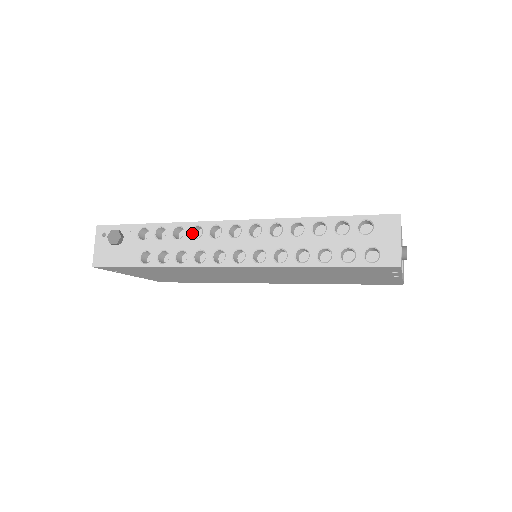
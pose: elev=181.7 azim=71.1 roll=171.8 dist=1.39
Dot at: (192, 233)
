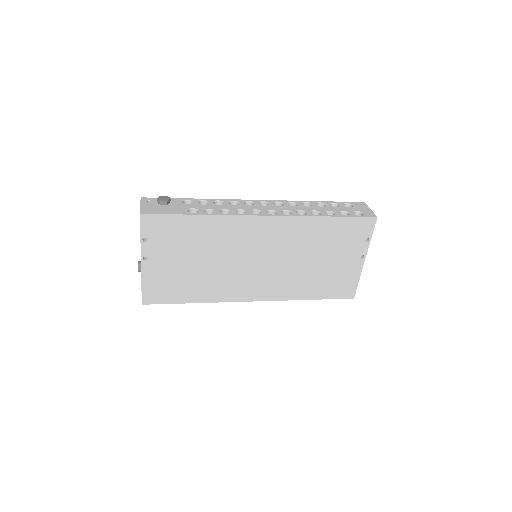
Dot at: occluded
